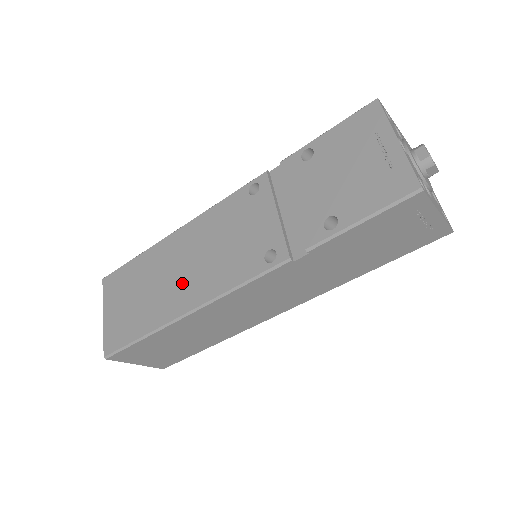
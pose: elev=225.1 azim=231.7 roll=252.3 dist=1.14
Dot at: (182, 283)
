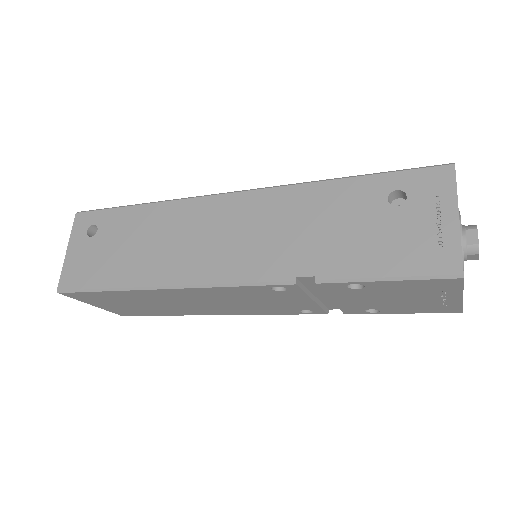
Dot at: (200, 308)
